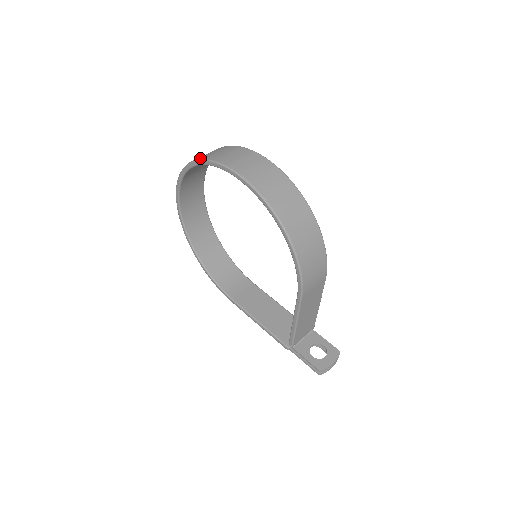
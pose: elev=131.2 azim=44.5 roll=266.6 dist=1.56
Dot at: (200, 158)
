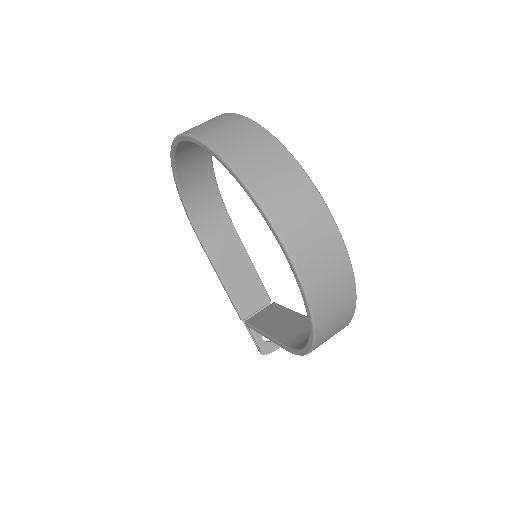
Dot at: (251, 186)
